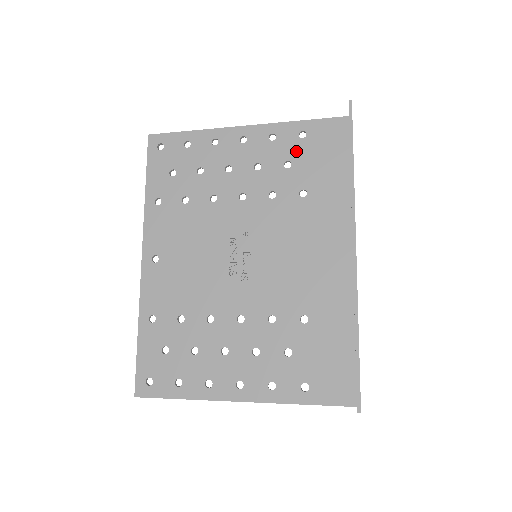
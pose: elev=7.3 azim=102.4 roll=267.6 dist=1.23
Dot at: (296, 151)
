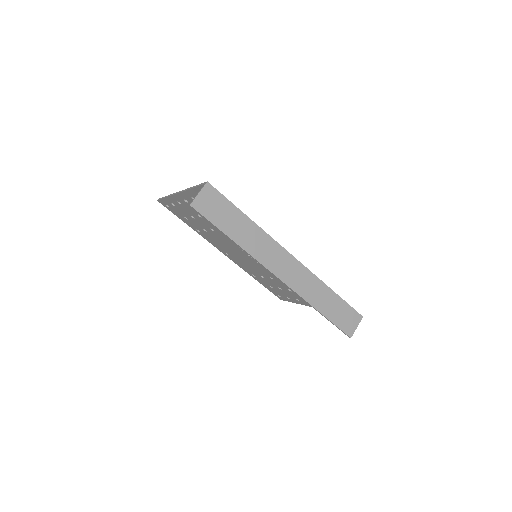
Dot at: occluded
